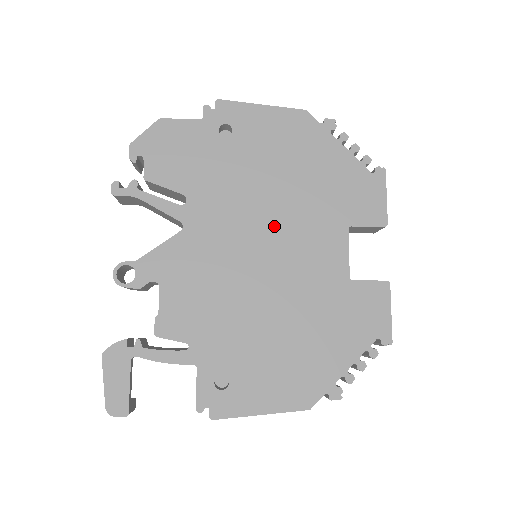
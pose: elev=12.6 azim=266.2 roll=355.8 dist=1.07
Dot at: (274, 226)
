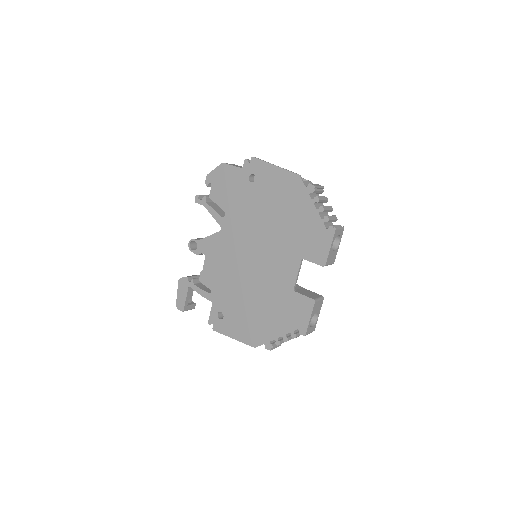
Dot at: (263, 244)
